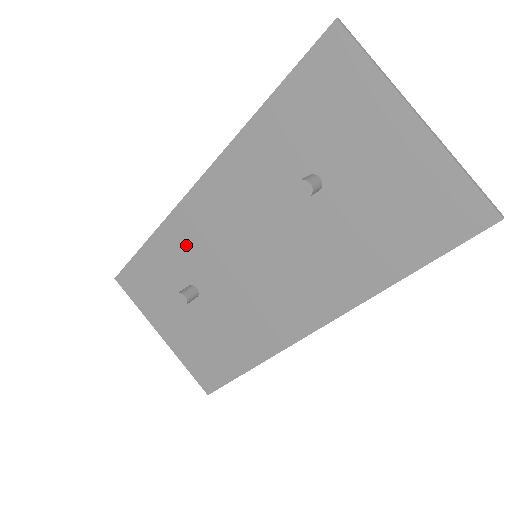
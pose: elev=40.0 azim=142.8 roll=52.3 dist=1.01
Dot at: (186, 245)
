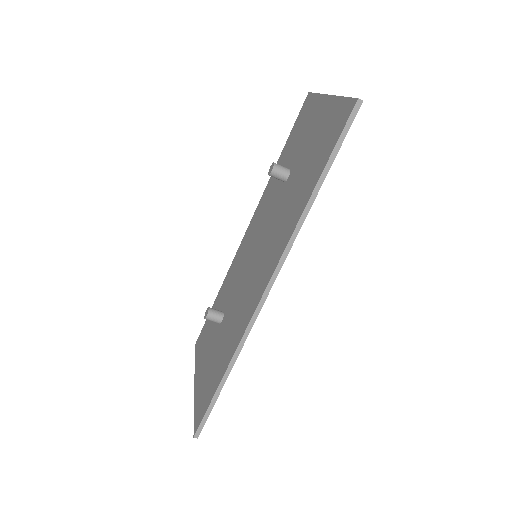
Dot at: (231, 280)
